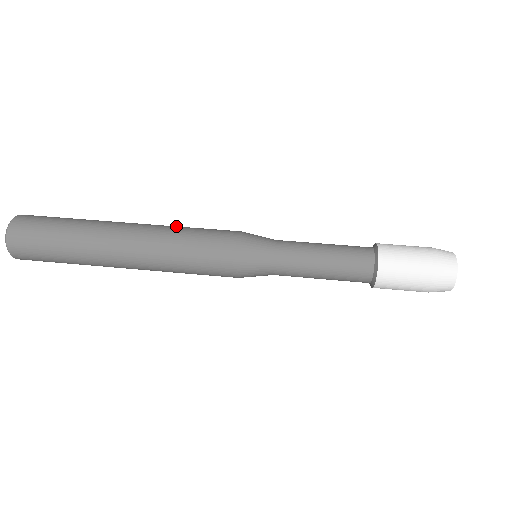
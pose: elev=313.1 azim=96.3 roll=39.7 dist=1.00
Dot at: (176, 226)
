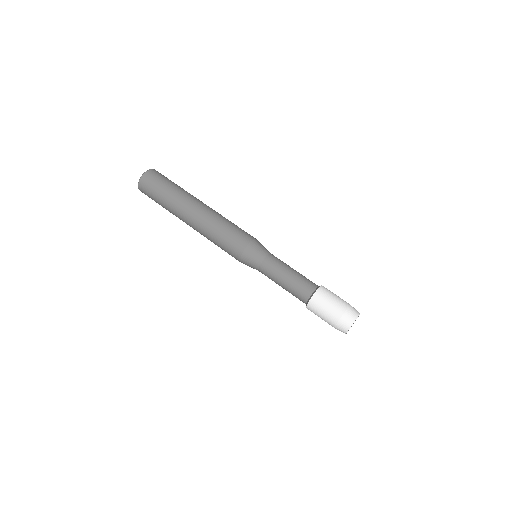
Dot at: (217, 221)
